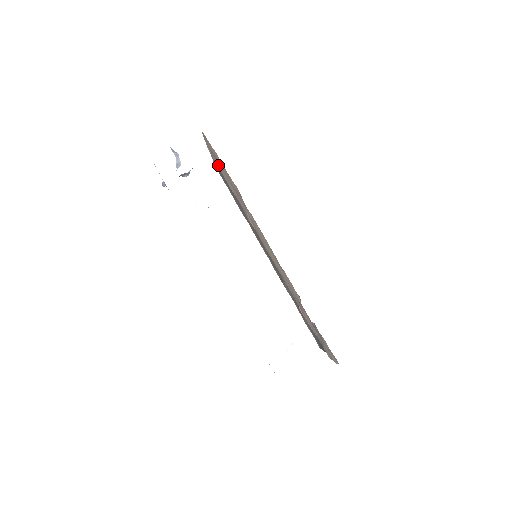
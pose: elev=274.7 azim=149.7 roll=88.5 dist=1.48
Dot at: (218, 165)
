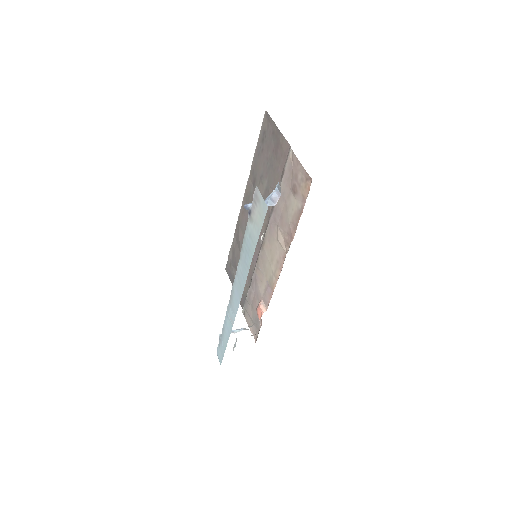
Dot at: (288, 177)
